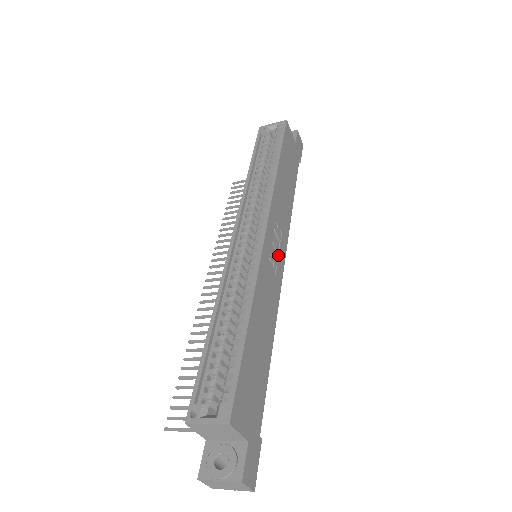
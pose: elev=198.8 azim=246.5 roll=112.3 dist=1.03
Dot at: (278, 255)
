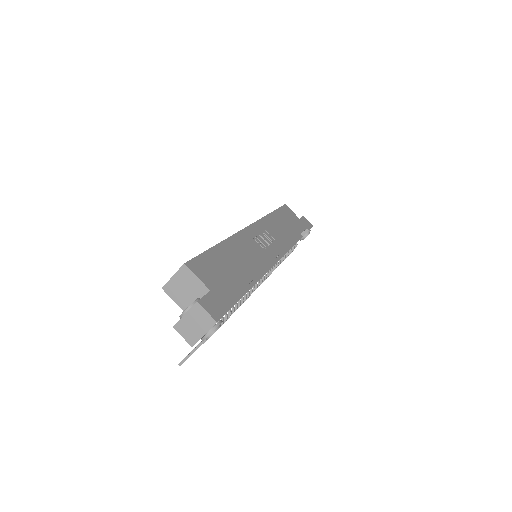
Dot at: (269, 245)
